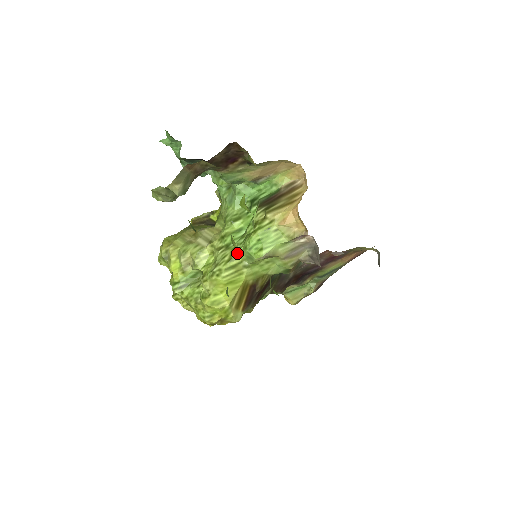
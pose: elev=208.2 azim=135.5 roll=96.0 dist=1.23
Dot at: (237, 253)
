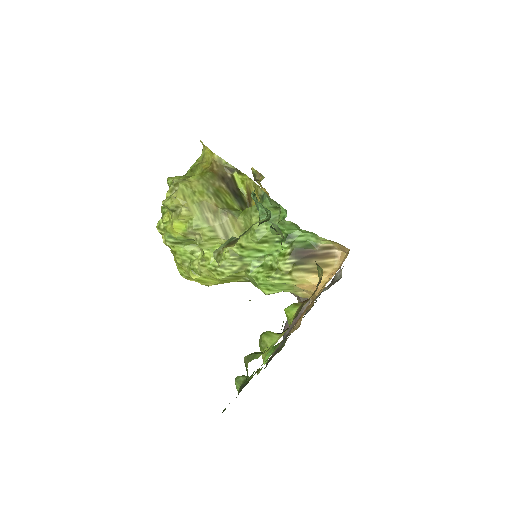
Dot at: (246, 273)
